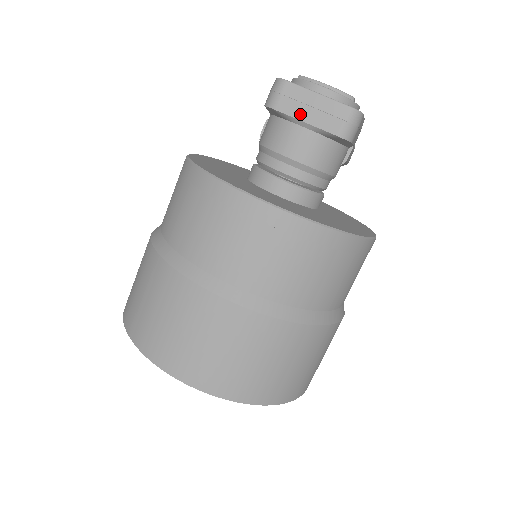
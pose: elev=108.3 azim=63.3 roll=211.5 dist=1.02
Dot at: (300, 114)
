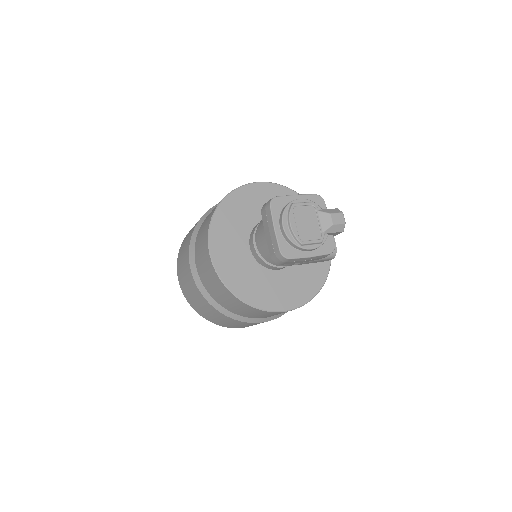
Dot at: (265, 228)
